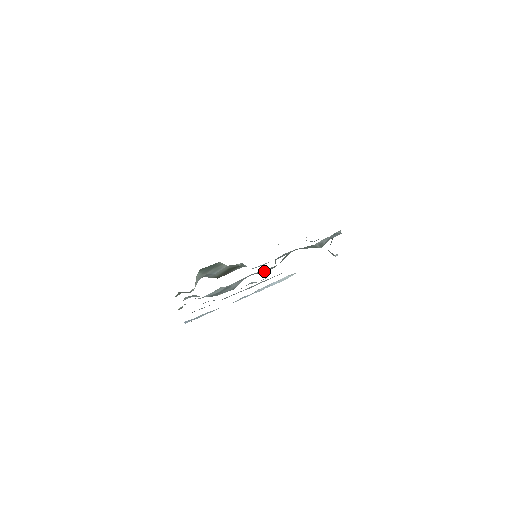
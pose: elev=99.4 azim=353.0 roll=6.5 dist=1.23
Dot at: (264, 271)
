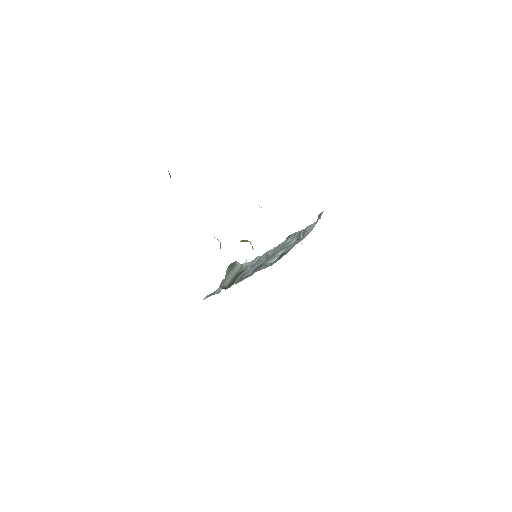
Dot at: occluded
